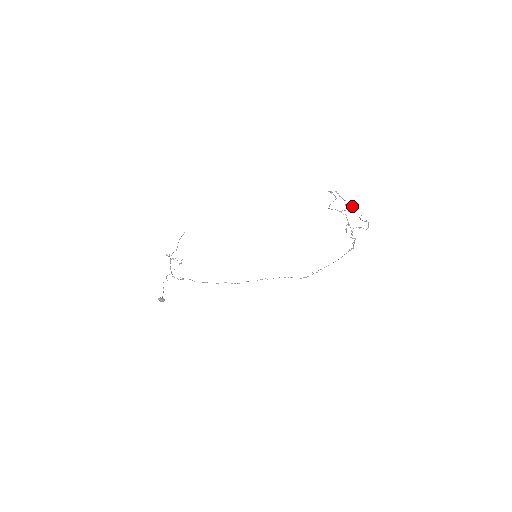
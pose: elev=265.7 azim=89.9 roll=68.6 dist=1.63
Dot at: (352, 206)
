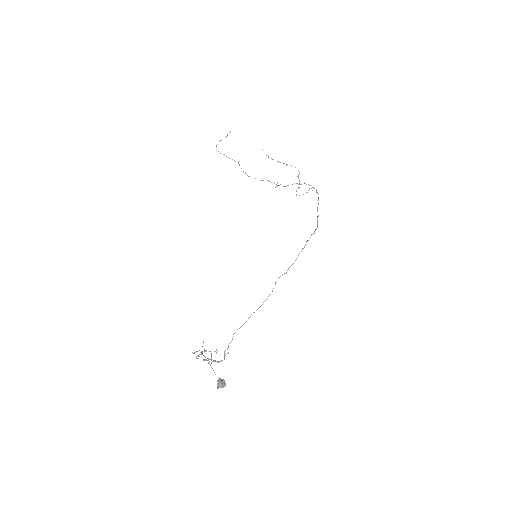
Dot at: (230, 131)
